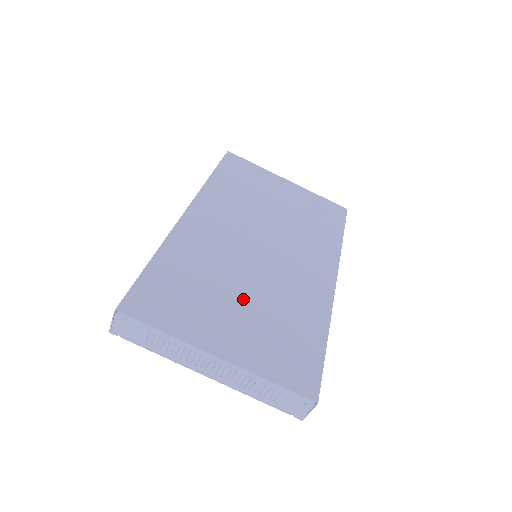
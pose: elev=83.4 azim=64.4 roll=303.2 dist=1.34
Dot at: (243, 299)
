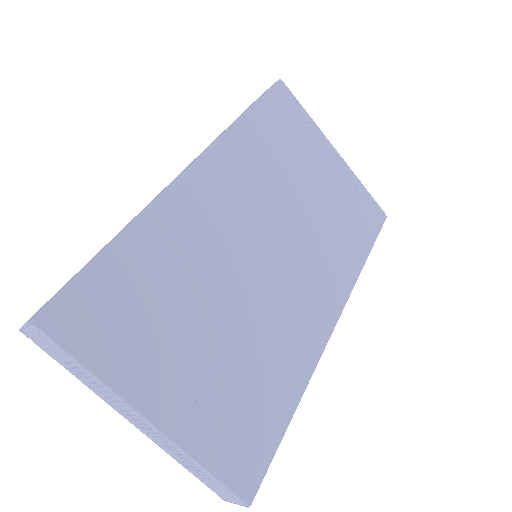
Dot at: (216, 333)
